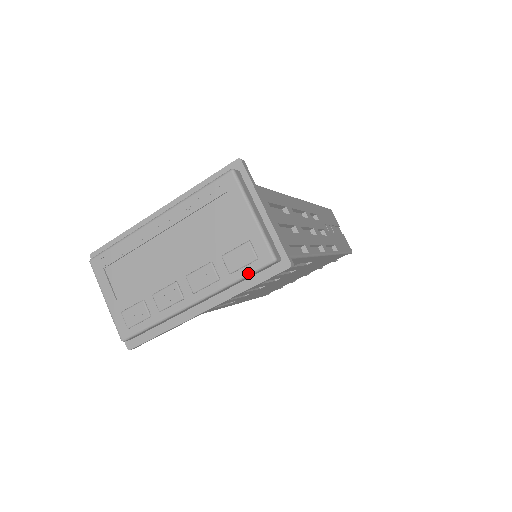
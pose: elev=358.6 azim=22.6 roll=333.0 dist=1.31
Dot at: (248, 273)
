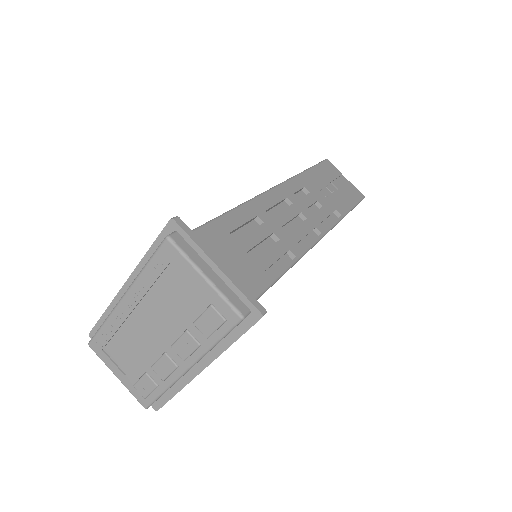
Dot at: (223, 335)
